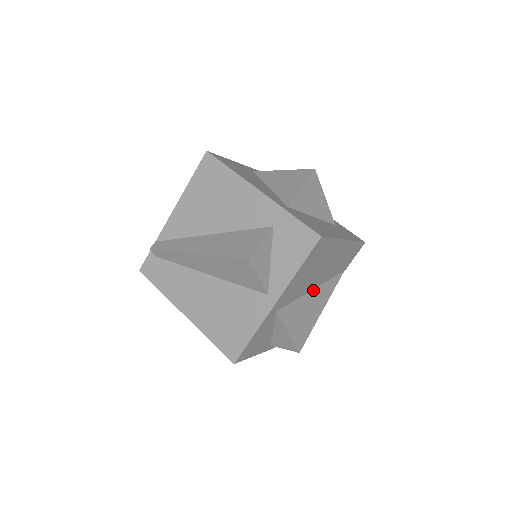
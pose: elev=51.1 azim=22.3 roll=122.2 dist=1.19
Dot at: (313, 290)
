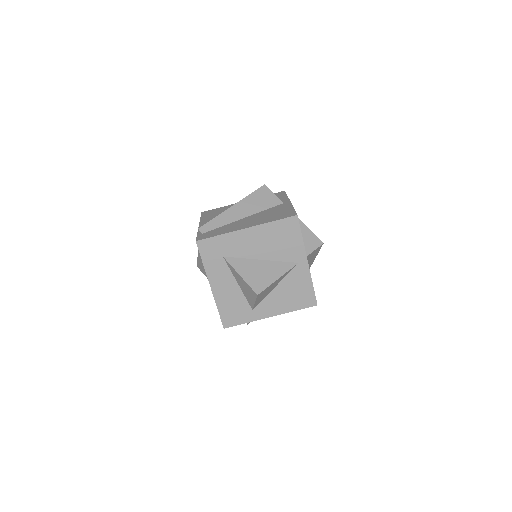
Dot at: occluded
